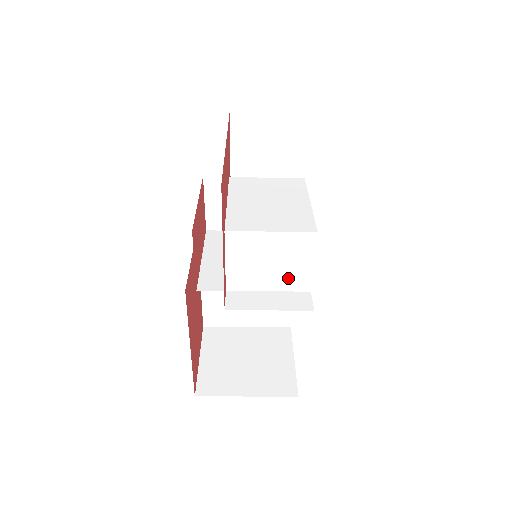
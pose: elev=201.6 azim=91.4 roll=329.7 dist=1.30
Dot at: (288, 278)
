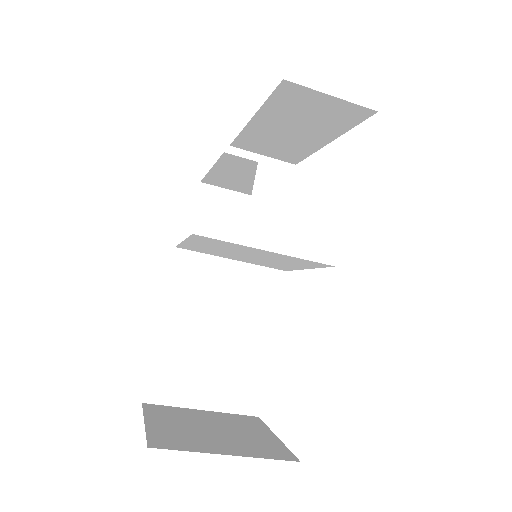
Dot at: (314, 241)
